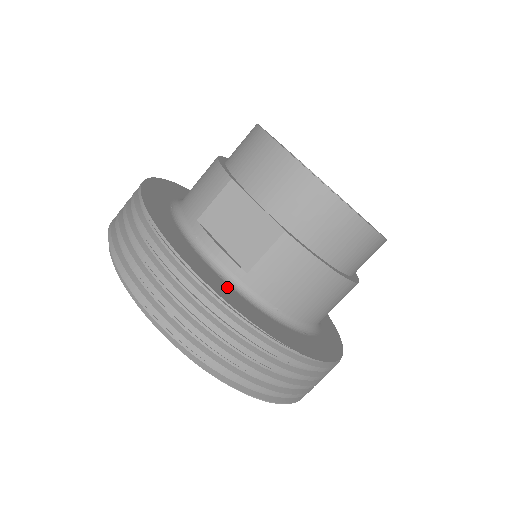
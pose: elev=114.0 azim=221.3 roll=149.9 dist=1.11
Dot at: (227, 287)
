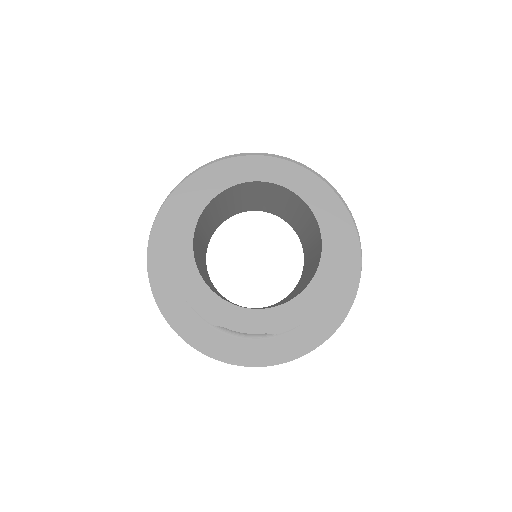
Dot at: (270, 343)
